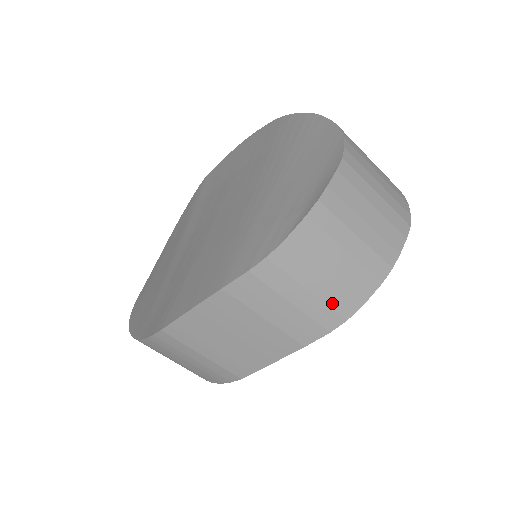
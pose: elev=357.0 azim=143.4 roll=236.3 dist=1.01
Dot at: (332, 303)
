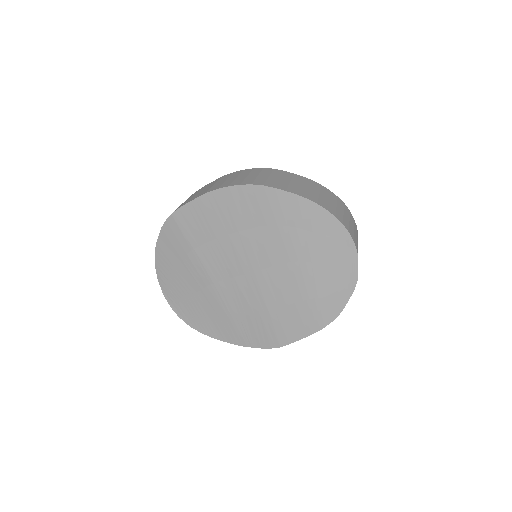
Dot at: occluded
